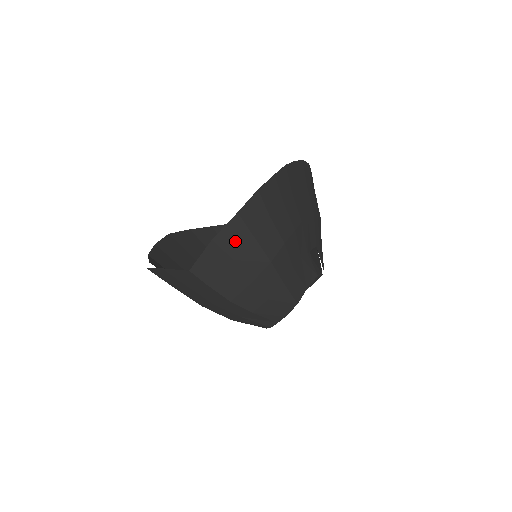
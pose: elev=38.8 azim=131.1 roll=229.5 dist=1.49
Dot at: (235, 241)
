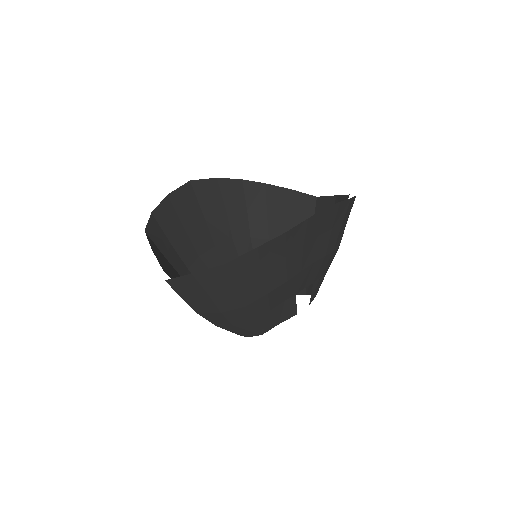
Dot at: (214, 282)
